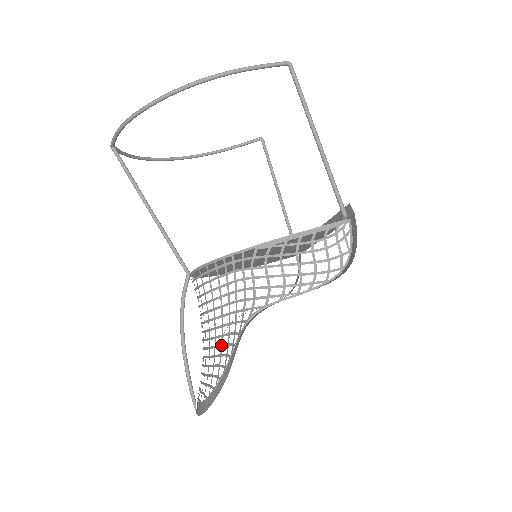
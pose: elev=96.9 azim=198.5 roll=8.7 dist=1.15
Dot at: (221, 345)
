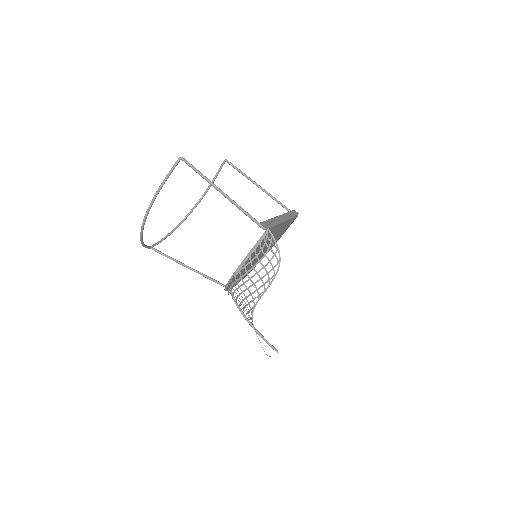
Dot at: occluded
